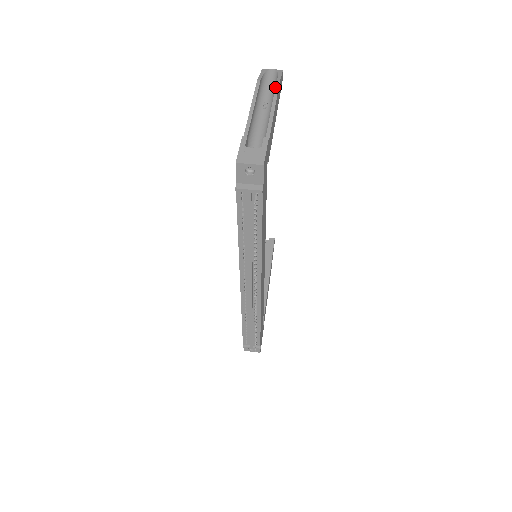
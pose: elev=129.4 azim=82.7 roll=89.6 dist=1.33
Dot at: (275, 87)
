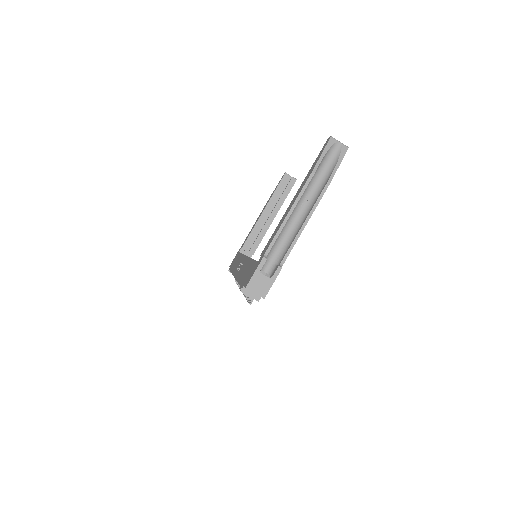
Dot at: (322, 191)
